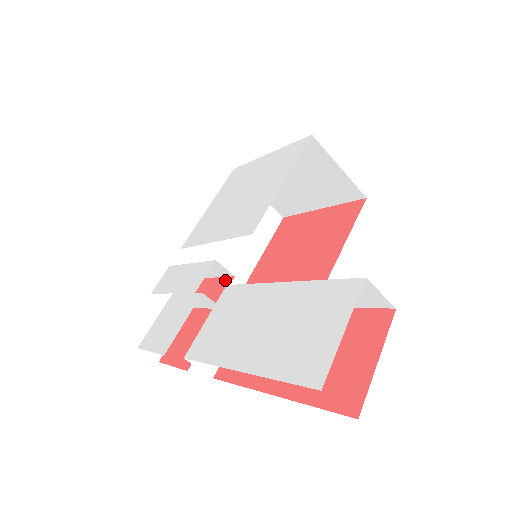
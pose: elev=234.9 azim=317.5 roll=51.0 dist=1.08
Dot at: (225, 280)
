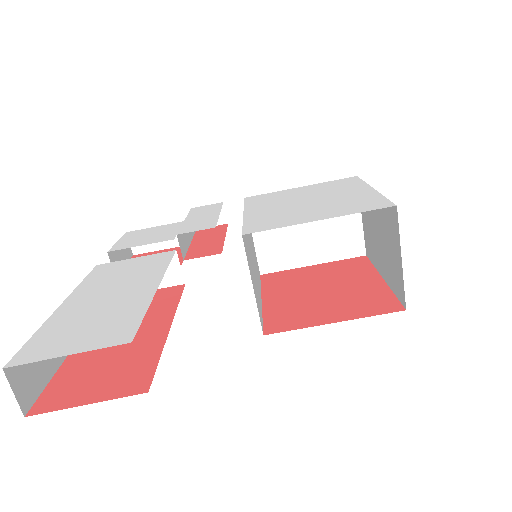
Dot at: (218, 249)
